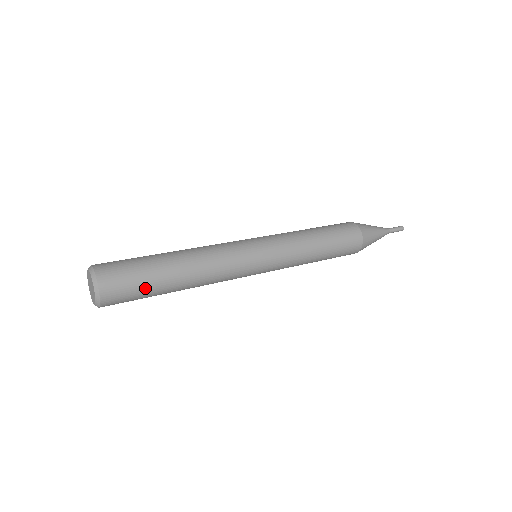
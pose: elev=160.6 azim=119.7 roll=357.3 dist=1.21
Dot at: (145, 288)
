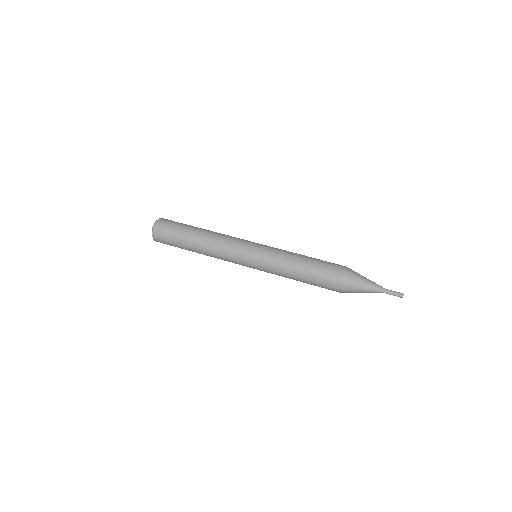
Dot at: (175, 240)
